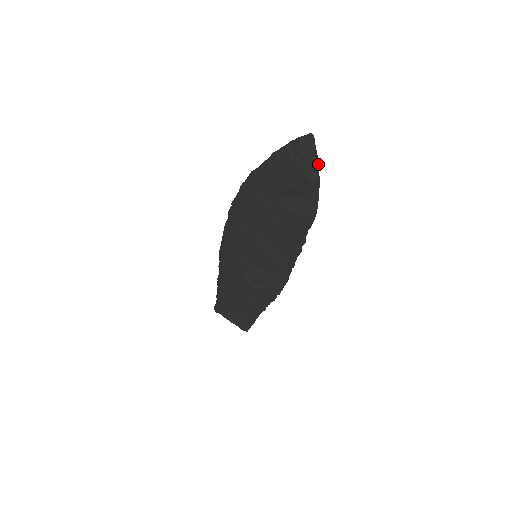
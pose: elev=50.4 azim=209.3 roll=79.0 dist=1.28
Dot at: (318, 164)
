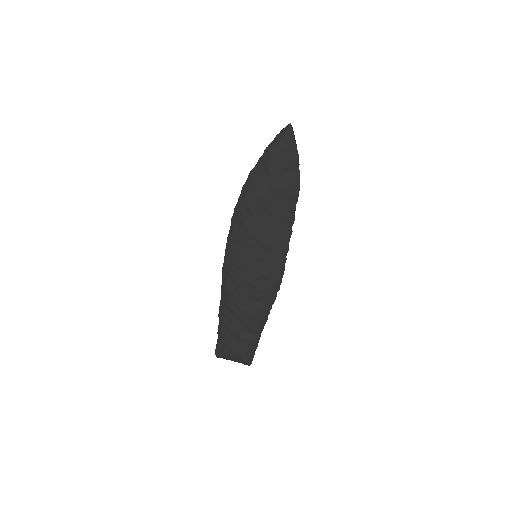
Dot at: (296, 145)
